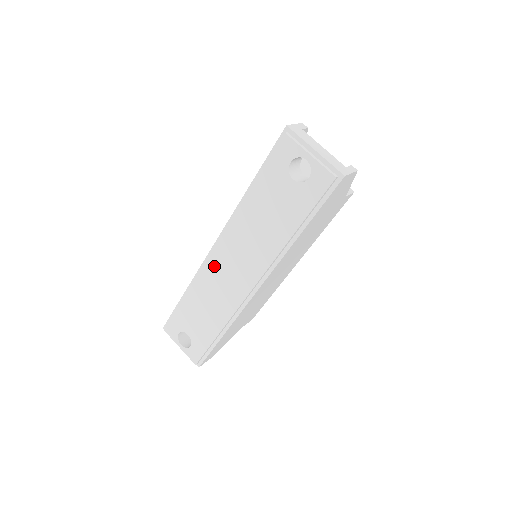
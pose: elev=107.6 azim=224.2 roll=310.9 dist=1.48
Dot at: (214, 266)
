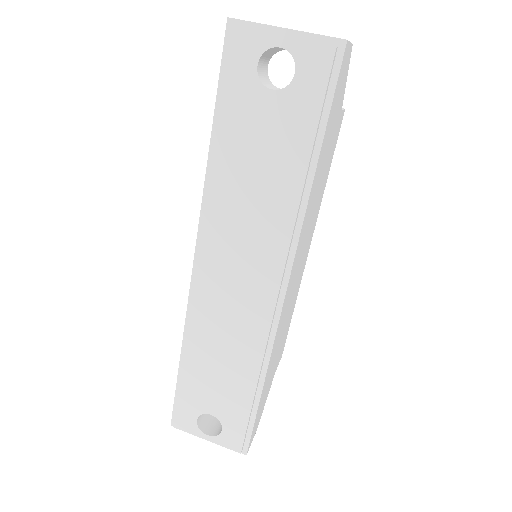
Dot at: (208, 290)
